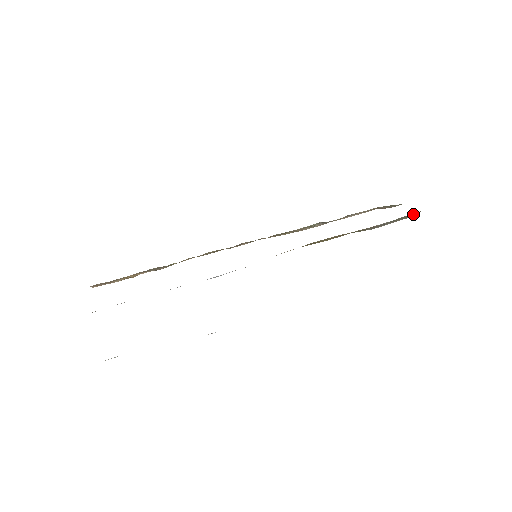
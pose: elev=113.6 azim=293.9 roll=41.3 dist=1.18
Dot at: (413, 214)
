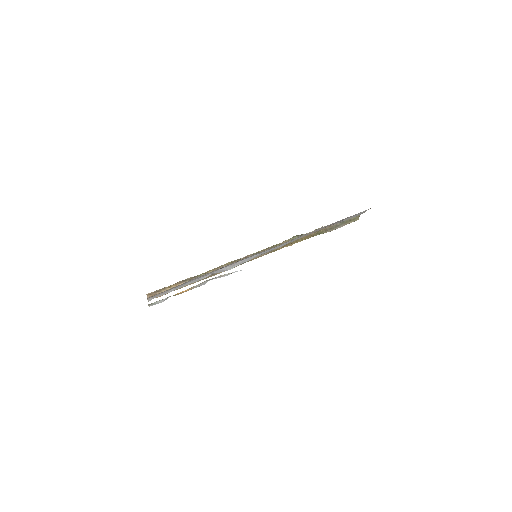
Dot at: (356, 217)
